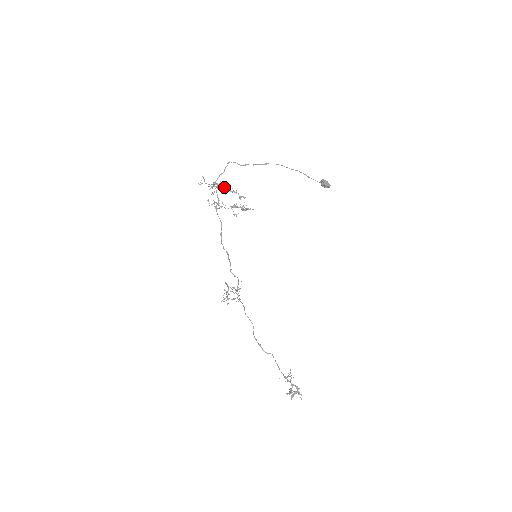
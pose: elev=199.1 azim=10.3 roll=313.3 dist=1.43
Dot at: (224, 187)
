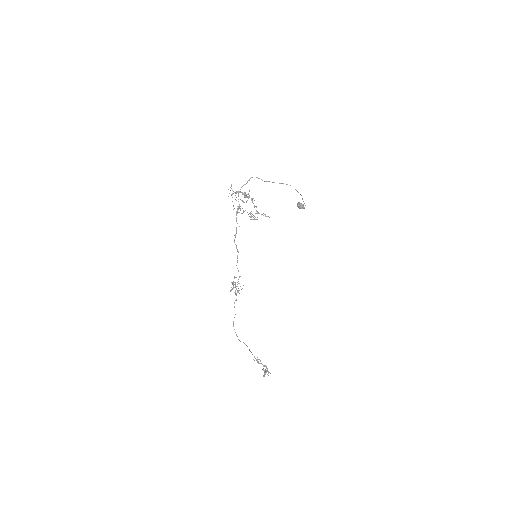
Dot at: (247, 196)
